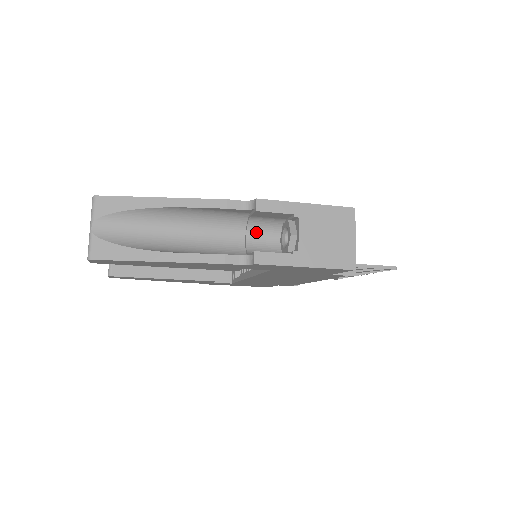
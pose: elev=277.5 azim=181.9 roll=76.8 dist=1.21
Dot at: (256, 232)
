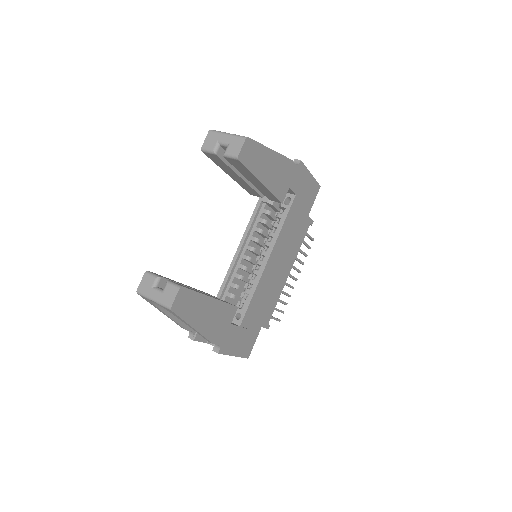
Dot at: occluded
